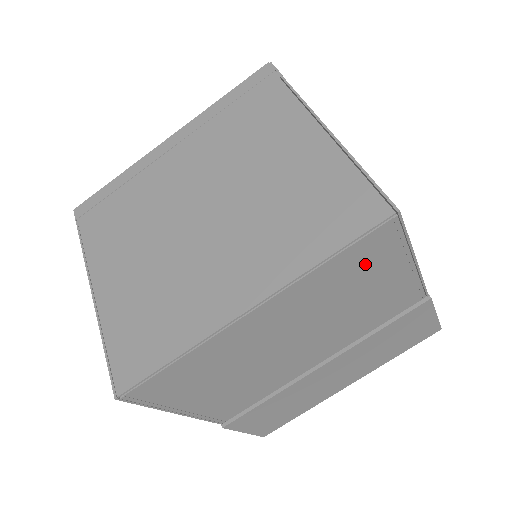
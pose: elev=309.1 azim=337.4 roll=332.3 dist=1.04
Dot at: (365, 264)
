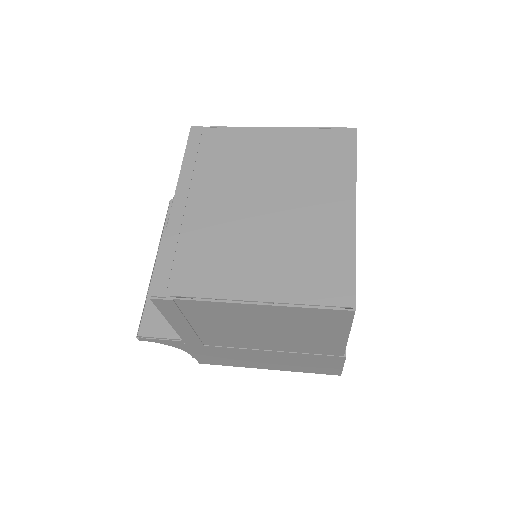
Dot at: occluded
